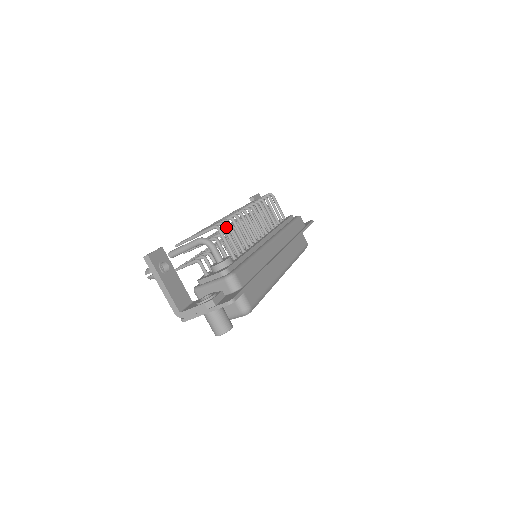
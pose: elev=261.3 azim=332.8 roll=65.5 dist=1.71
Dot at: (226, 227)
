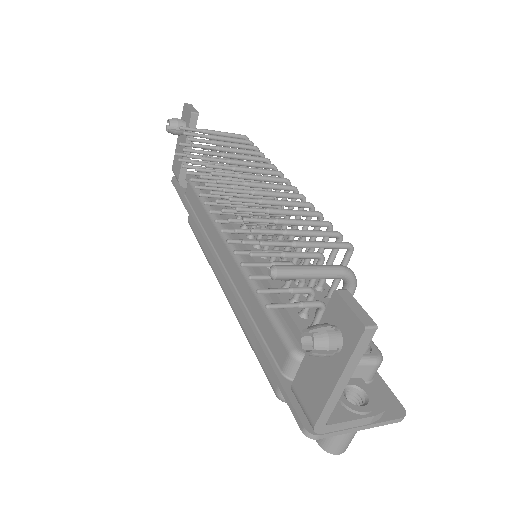
Dot at: occluded
